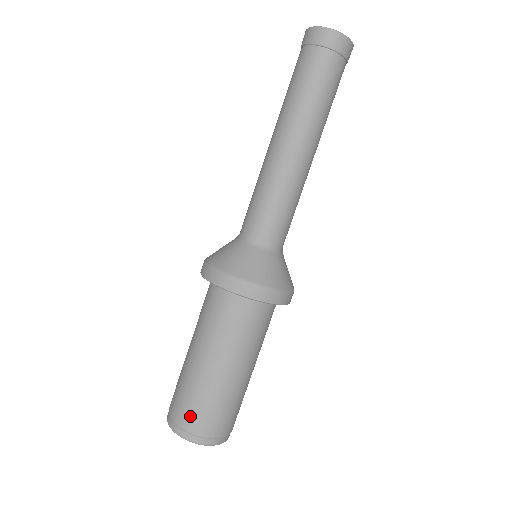
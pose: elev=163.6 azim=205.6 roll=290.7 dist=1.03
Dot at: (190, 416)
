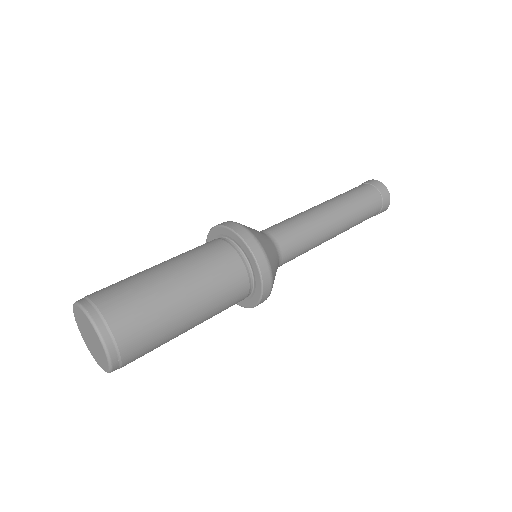
Dot at: (105, 290)
